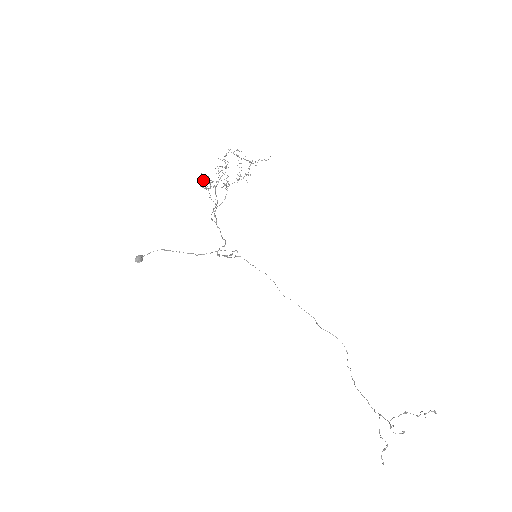
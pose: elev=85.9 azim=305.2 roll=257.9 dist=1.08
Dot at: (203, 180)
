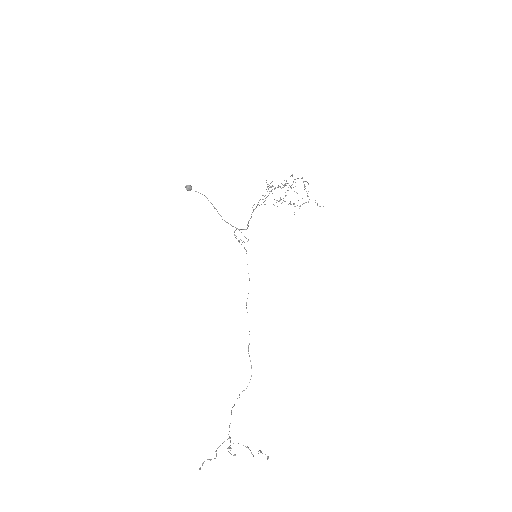
Dot at: occluded
